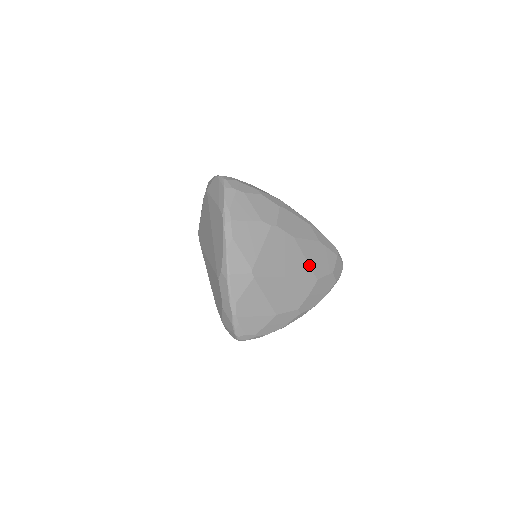
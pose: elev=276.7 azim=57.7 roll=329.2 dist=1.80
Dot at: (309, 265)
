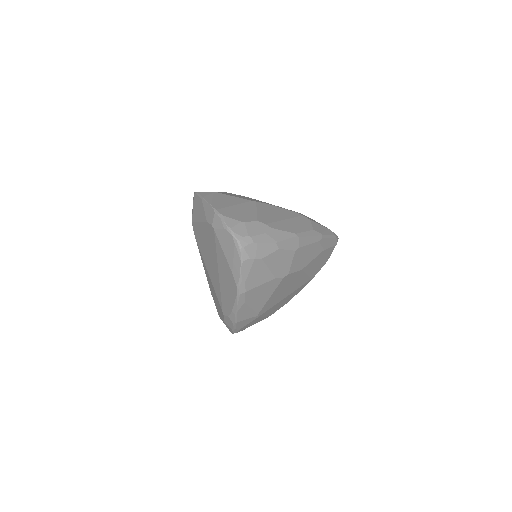
Dot at: (309, 276)
